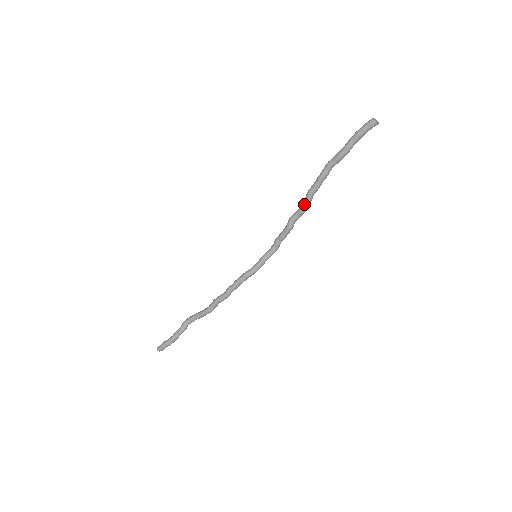
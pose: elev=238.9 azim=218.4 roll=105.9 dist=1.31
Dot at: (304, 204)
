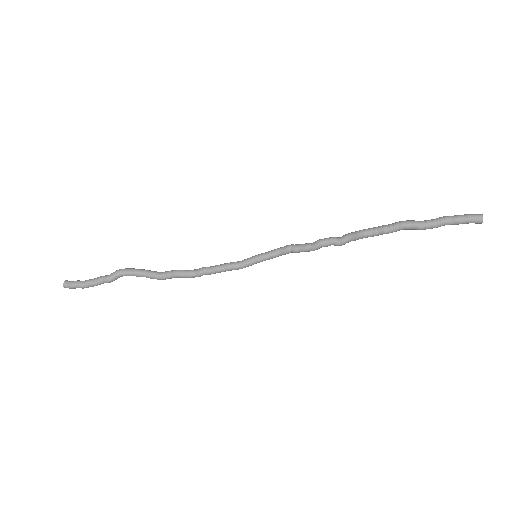
Dot at: (347, 241)
